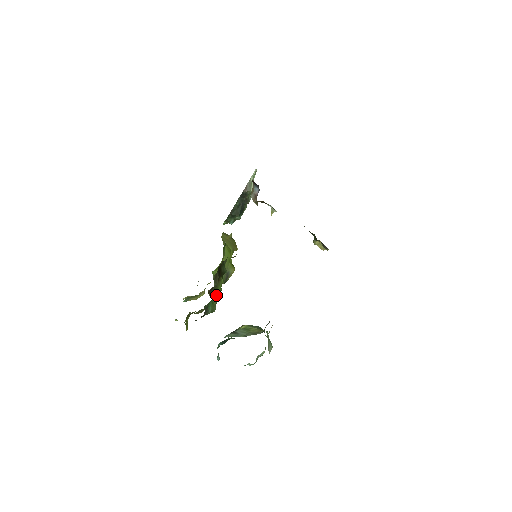
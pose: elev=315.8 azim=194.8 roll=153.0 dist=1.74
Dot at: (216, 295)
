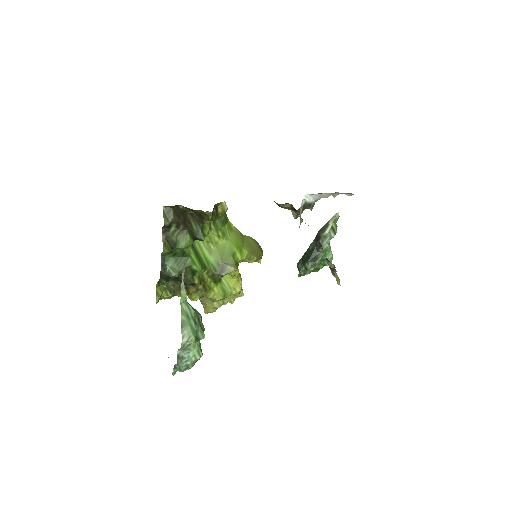
Dot at: (185, 261)
